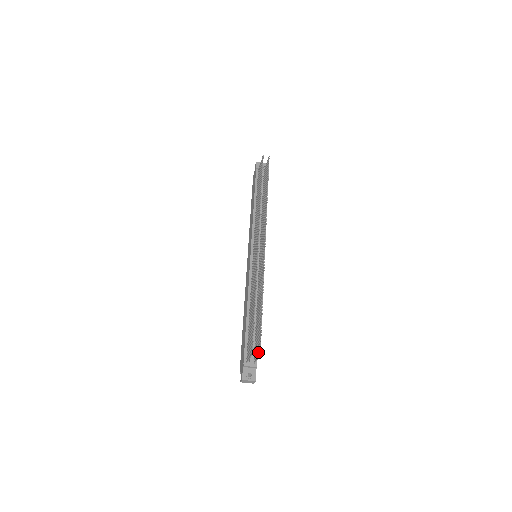
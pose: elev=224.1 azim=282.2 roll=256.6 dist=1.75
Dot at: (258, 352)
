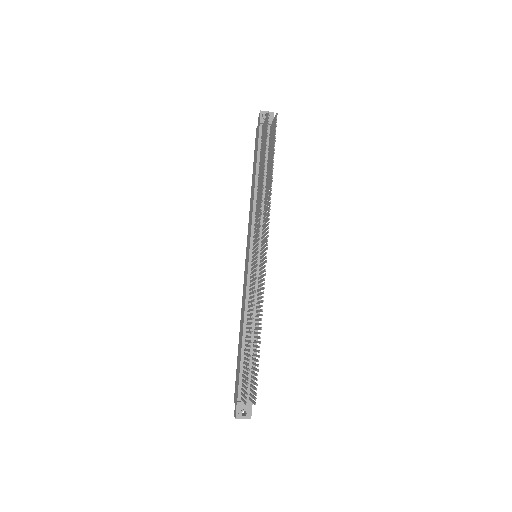
Dot at: (253, 398)
